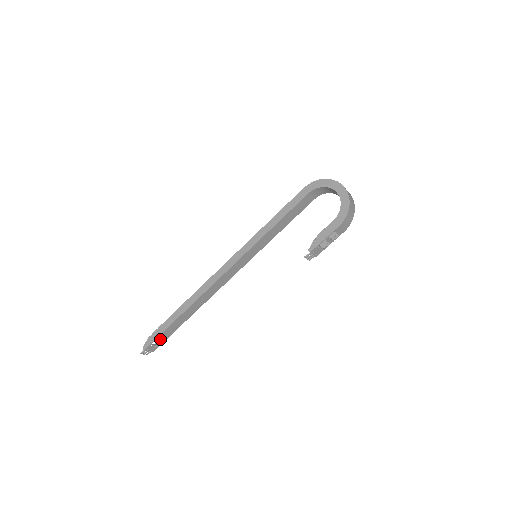
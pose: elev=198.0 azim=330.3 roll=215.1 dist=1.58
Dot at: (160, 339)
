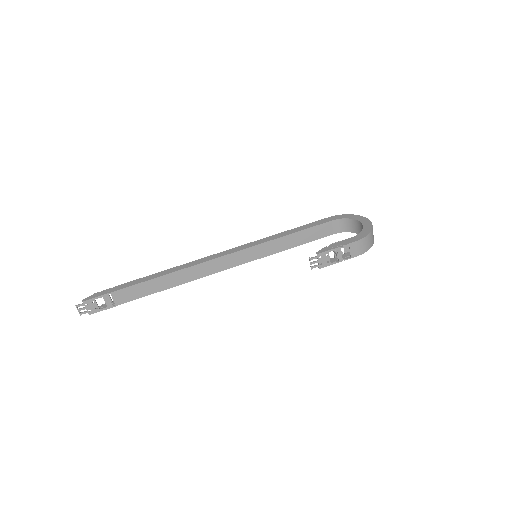
Dot at: (107, 300)
